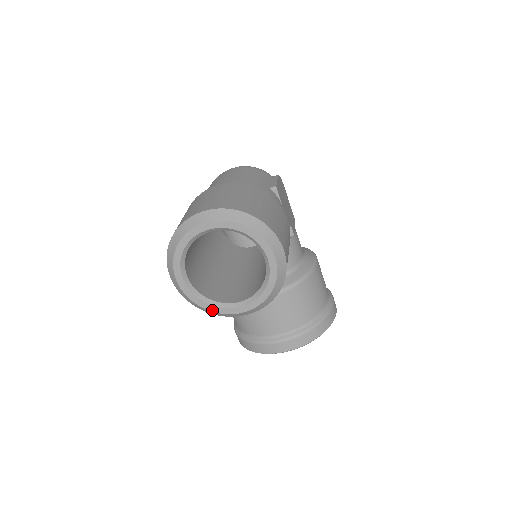
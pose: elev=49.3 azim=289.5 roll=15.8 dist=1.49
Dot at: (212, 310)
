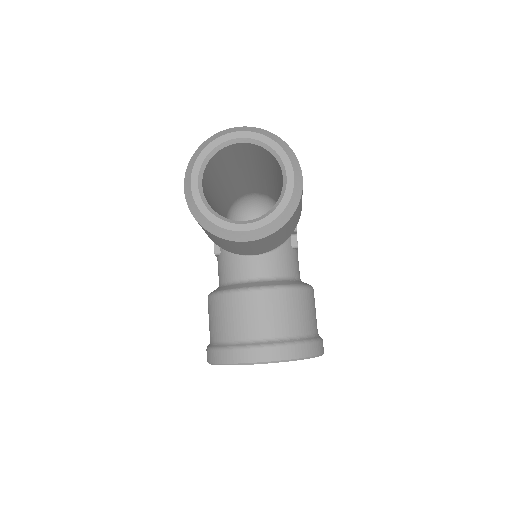
Dot at: (215, 222)
